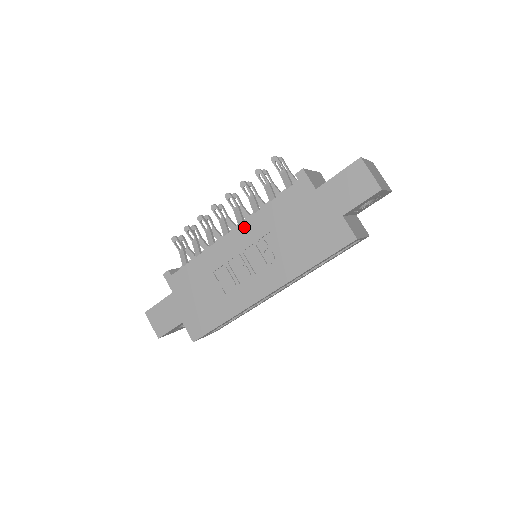
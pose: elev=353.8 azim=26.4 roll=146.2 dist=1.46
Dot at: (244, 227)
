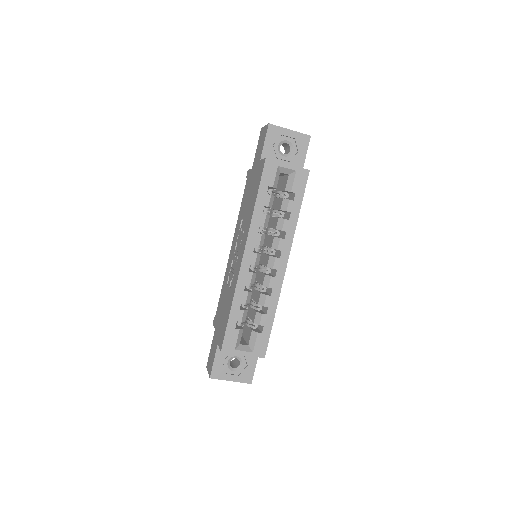
Dot at: (234, 236)
